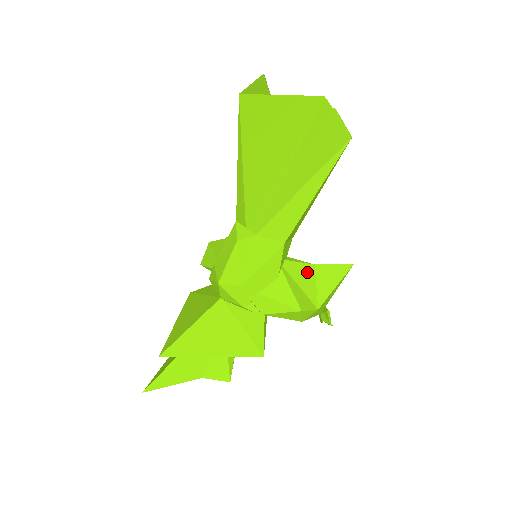
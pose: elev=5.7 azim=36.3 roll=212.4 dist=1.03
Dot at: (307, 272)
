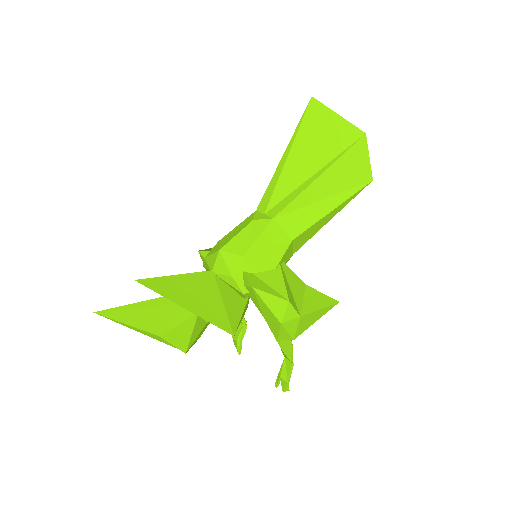
Dot at: (299, 284)
